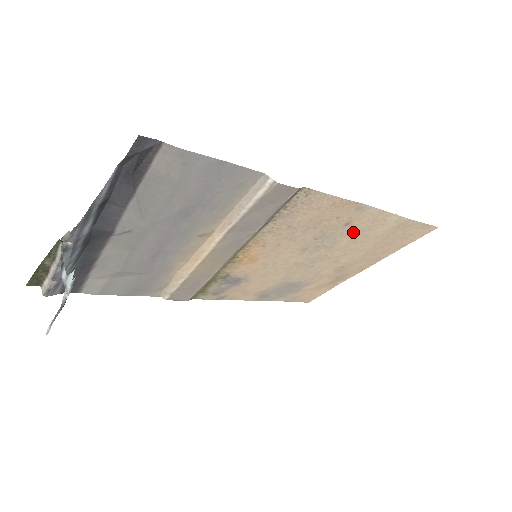
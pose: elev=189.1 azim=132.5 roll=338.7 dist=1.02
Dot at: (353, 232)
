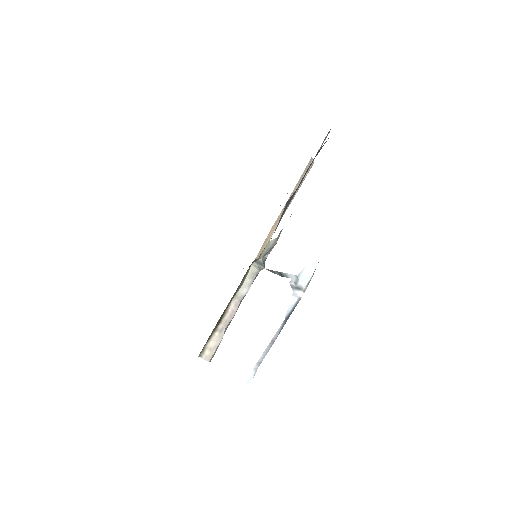
Dot at: occluded
